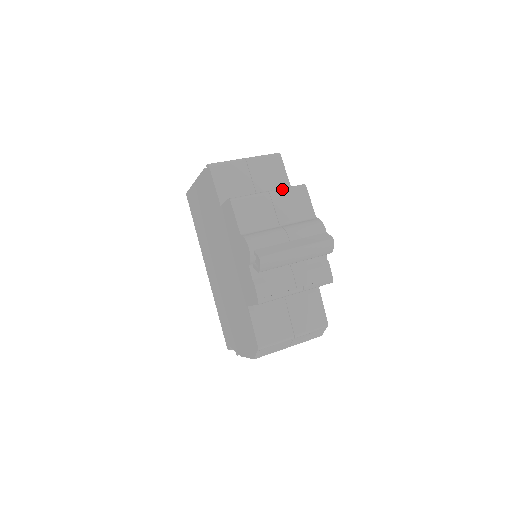
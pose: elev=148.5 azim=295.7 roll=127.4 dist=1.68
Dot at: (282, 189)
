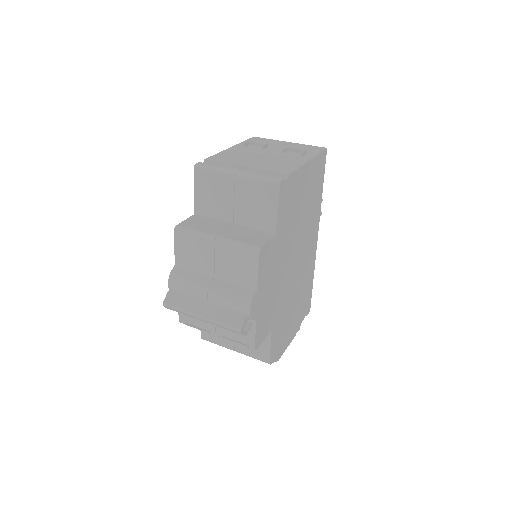
Dot at: (231, 243)
